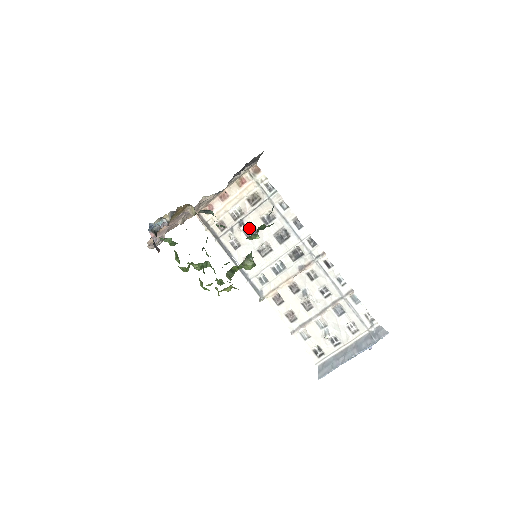
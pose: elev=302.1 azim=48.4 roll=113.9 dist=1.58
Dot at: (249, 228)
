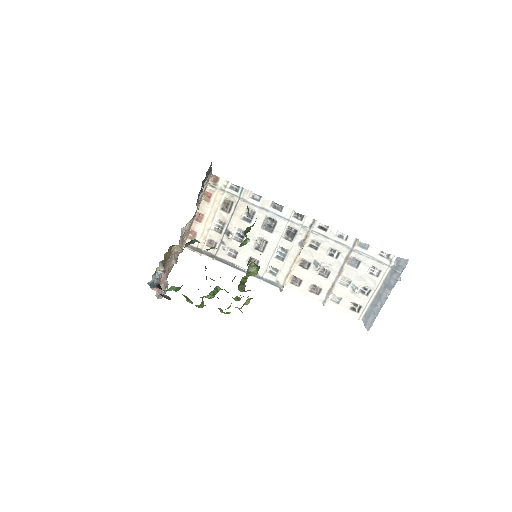
Dot at: (237, 233)
